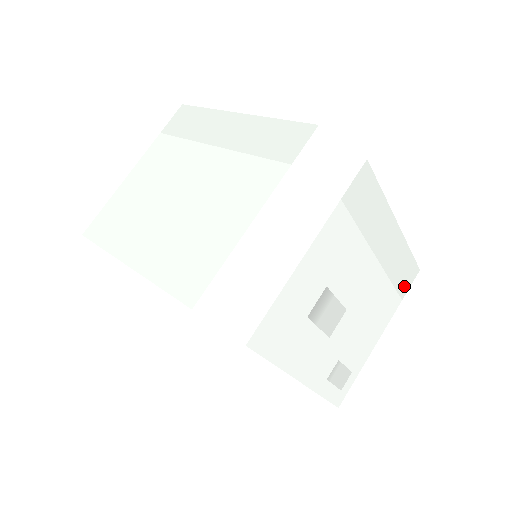
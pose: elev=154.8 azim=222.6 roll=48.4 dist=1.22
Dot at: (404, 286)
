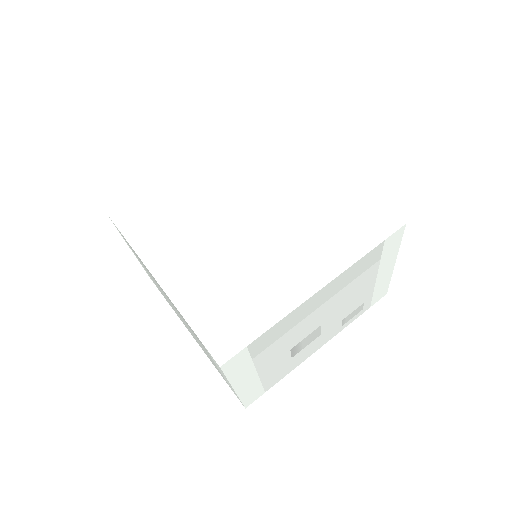
Dot at: (373, 260)
